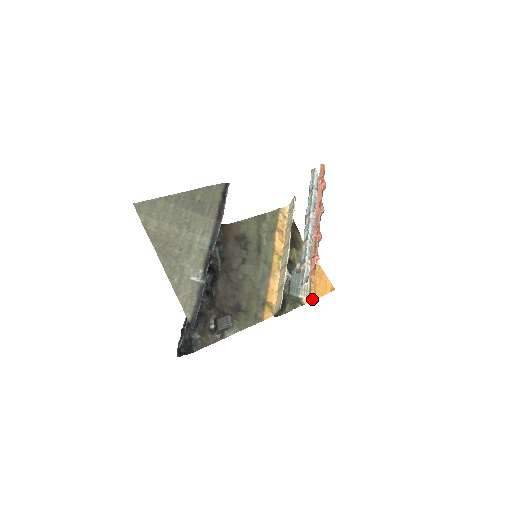
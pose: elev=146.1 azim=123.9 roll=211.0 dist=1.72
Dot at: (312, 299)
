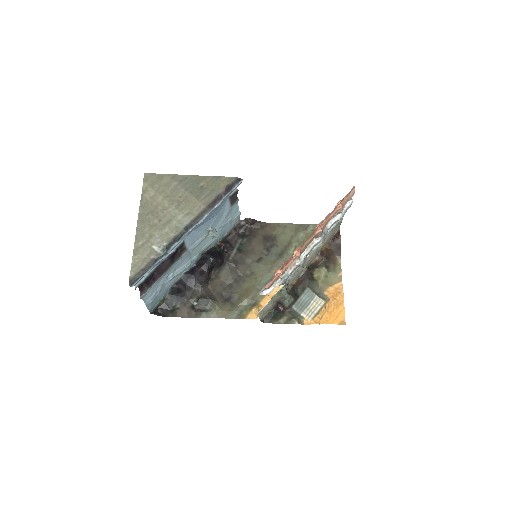
Dot at: (314, 322)
